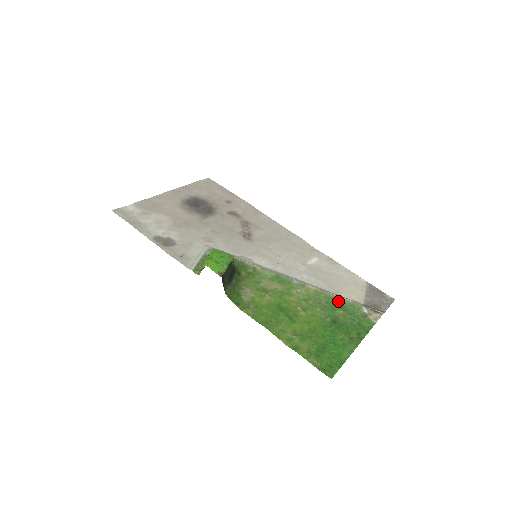
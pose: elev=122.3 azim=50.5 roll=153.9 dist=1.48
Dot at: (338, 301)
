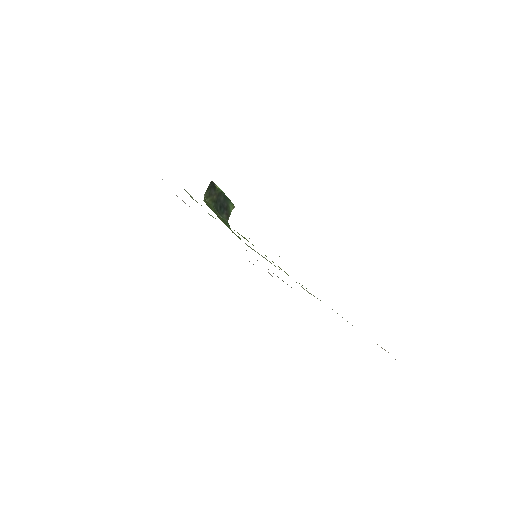
Dot at: occluded
